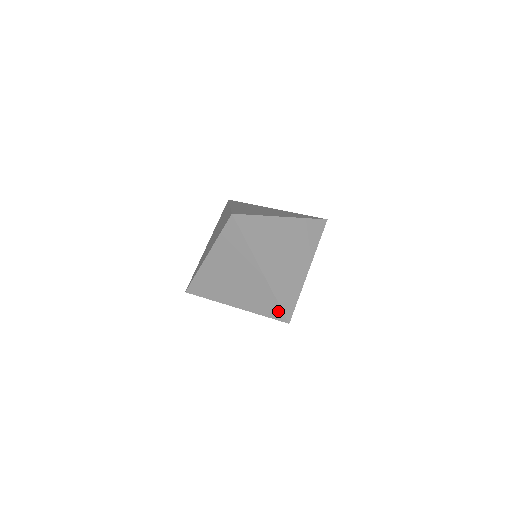
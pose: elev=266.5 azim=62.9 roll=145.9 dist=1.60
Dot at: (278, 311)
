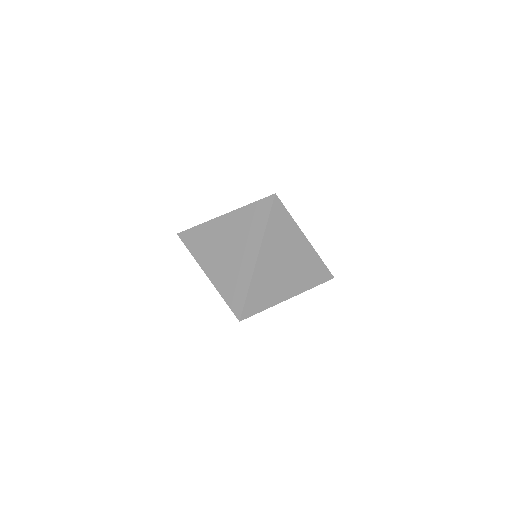
Dot at: (240, 303)
